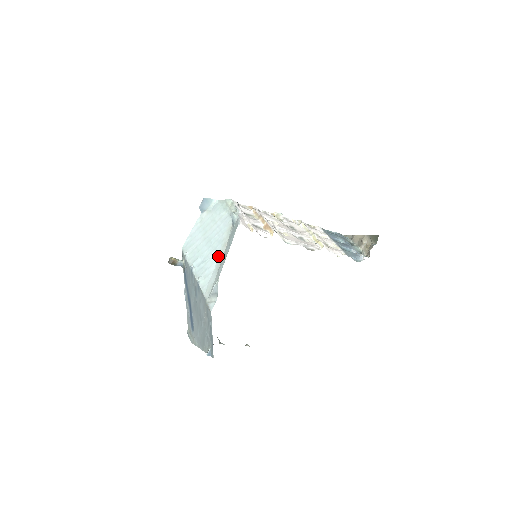
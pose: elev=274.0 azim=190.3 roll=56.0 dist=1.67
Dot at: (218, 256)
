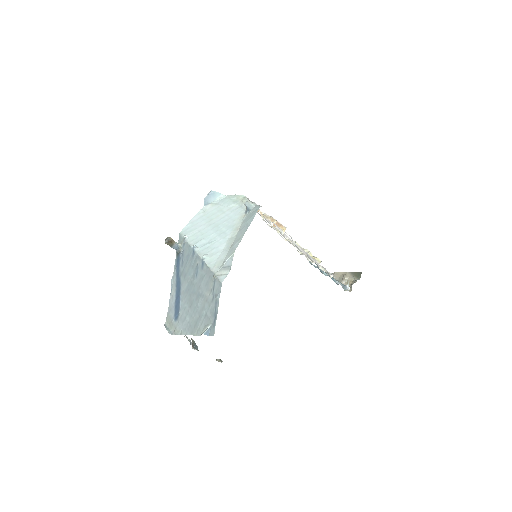
Dot at: (228, 238)
